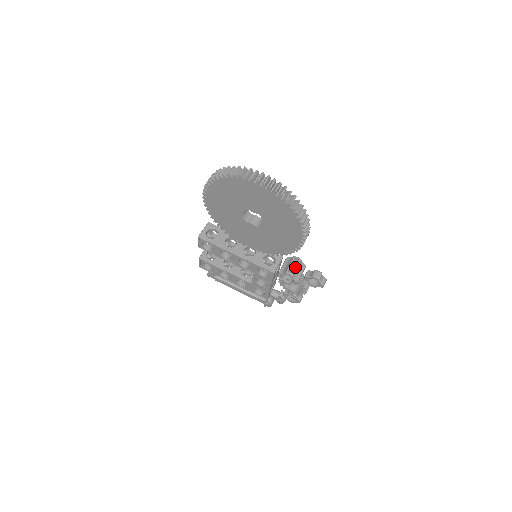
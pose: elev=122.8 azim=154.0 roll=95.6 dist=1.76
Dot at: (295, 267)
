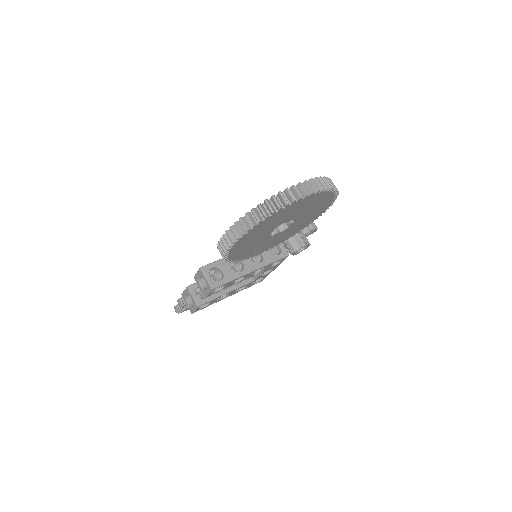
Dot at: (303, 236)
